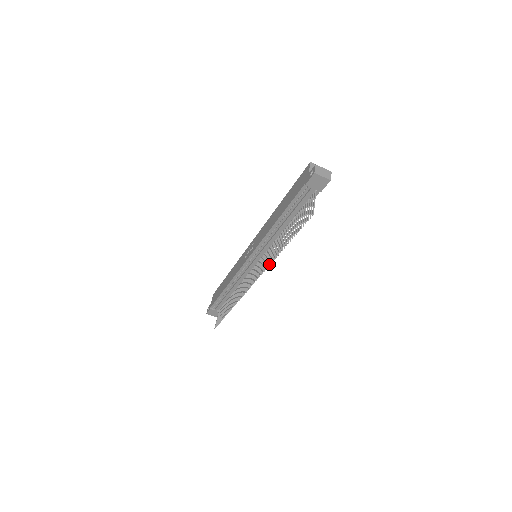
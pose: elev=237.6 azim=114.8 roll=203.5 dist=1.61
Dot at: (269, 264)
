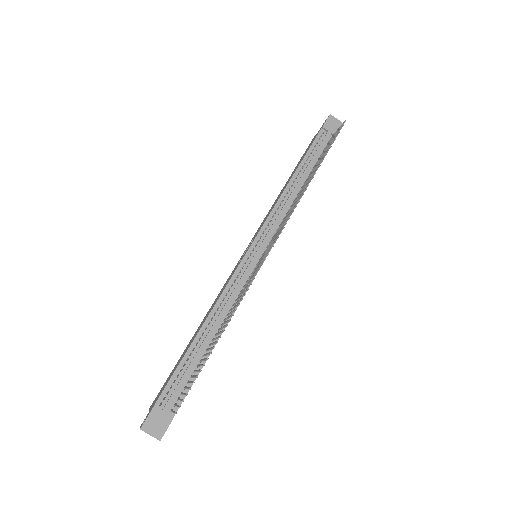
Dot at: (298, 201)
